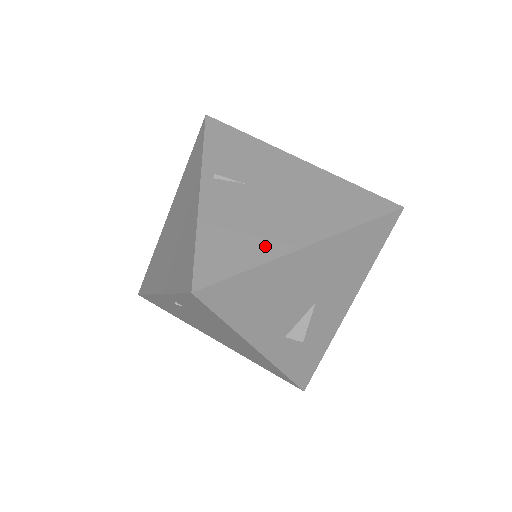
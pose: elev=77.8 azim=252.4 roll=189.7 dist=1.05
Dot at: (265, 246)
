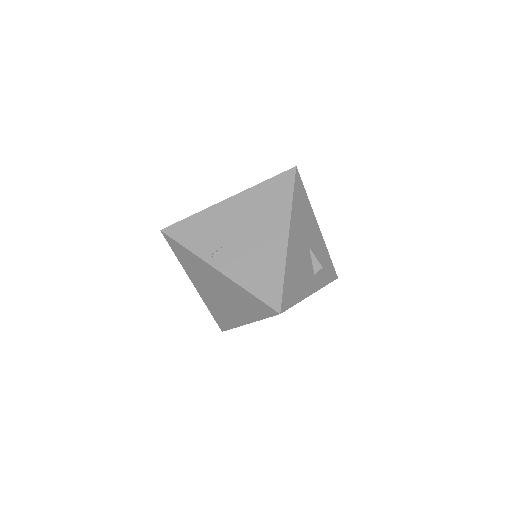
Dot at: (275, 260)
